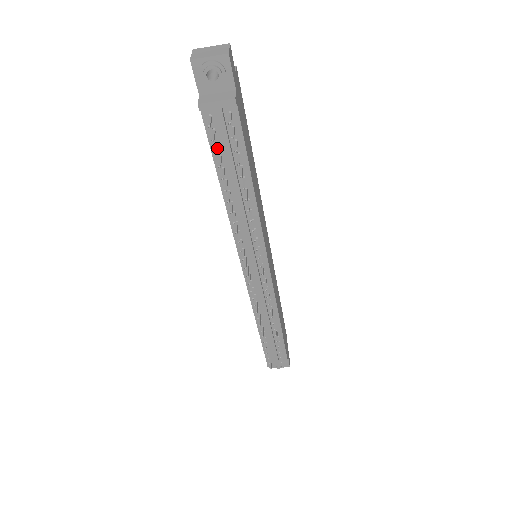
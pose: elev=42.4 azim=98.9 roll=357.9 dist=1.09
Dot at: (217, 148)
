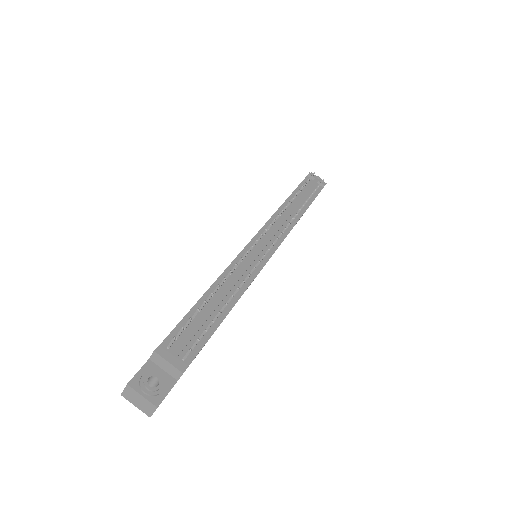
Dot at: occluded
